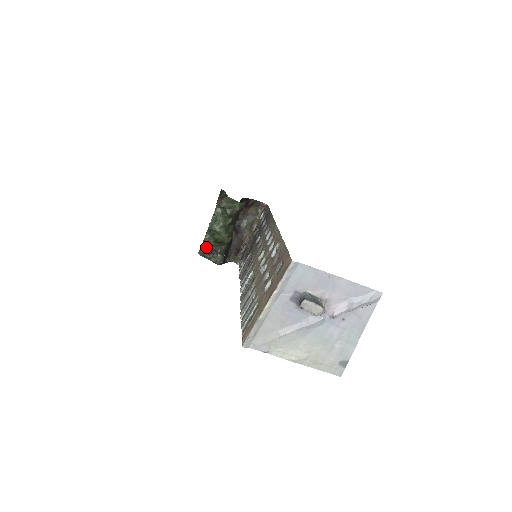
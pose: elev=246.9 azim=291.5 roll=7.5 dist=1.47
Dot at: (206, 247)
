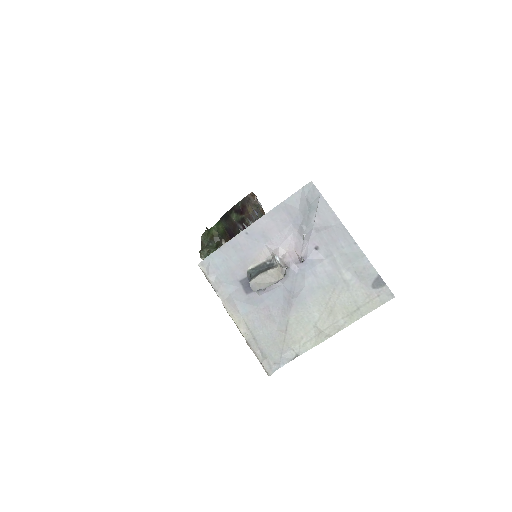
Dot at: occluded
